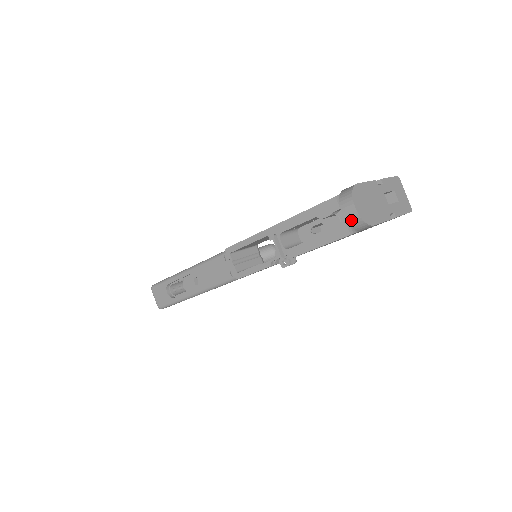
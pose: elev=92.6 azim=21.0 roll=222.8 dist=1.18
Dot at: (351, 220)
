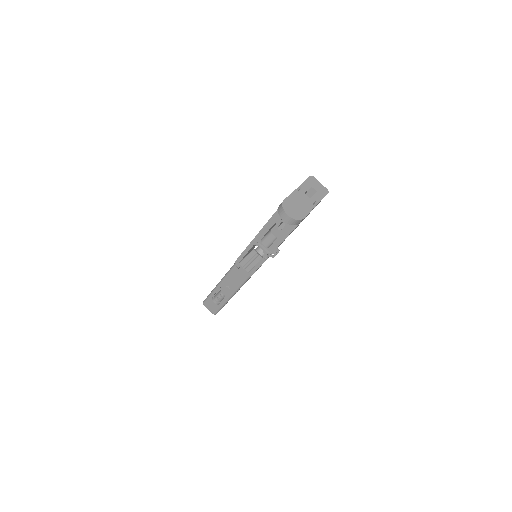
Dot at: (289, 222)
